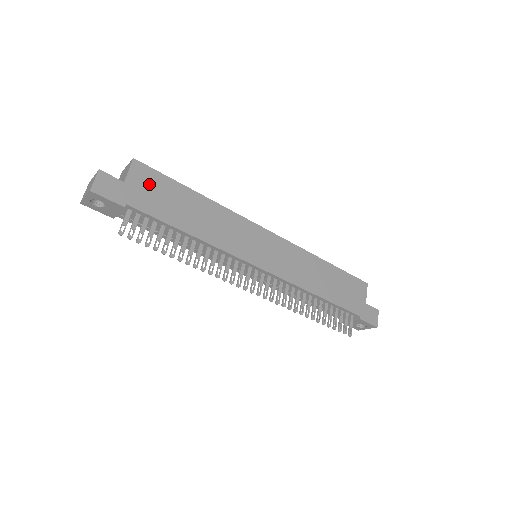
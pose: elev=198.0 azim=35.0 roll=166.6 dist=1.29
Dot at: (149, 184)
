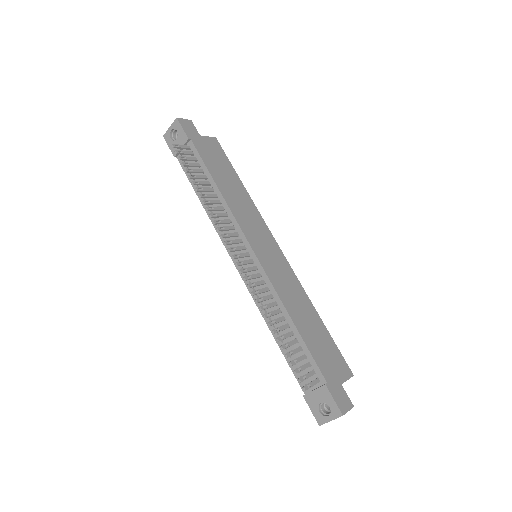
Dot at: (214, 150)
